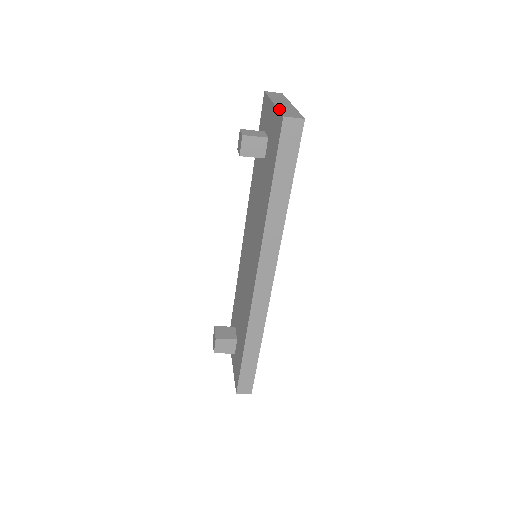
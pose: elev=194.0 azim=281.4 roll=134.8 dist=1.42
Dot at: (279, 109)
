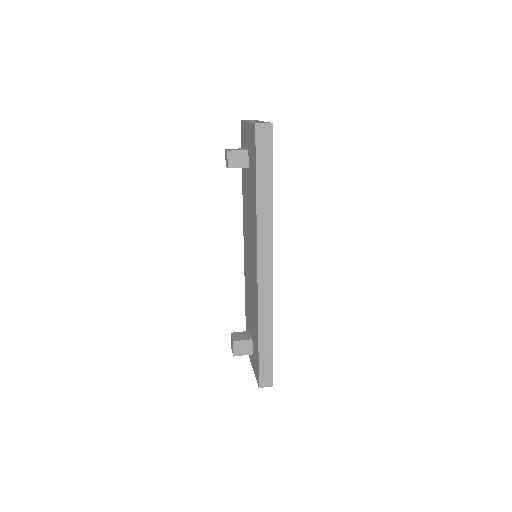
Dot at: (252, 122)
